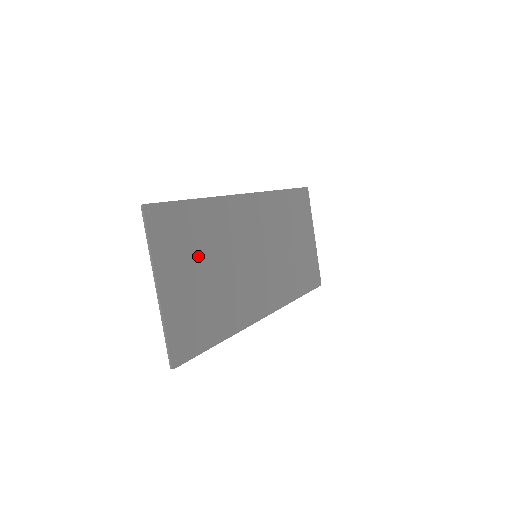
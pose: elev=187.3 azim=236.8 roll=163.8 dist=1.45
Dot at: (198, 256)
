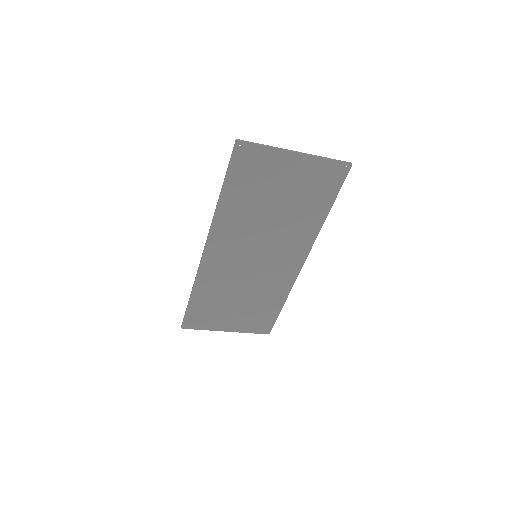
Dot at: (225, 305)
